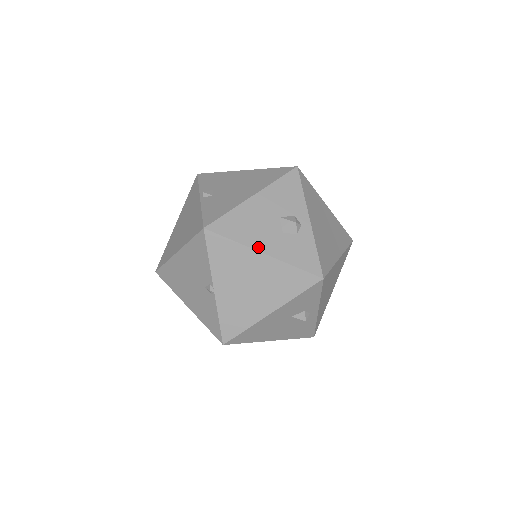
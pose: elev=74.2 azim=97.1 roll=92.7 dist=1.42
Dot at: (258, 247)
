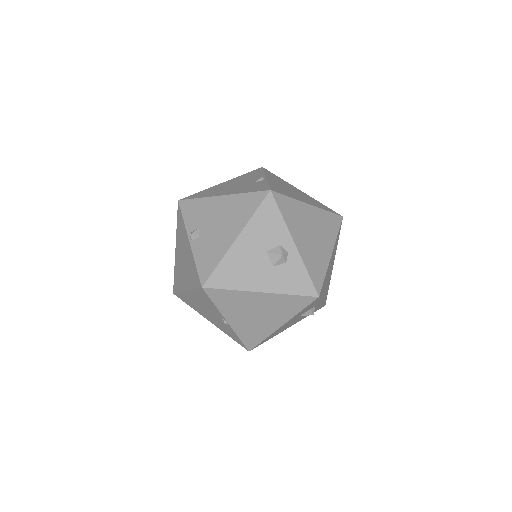
Dot at: (254, 288)
